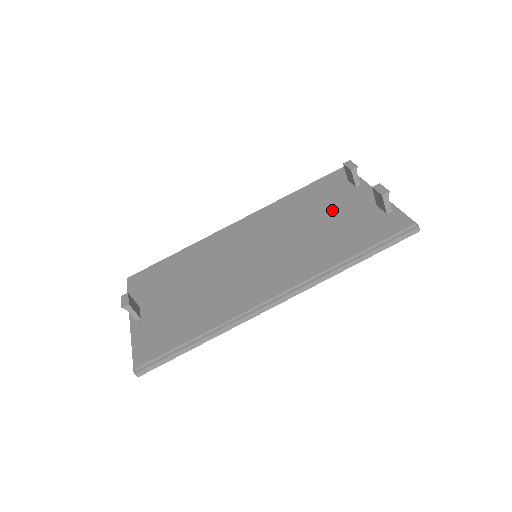
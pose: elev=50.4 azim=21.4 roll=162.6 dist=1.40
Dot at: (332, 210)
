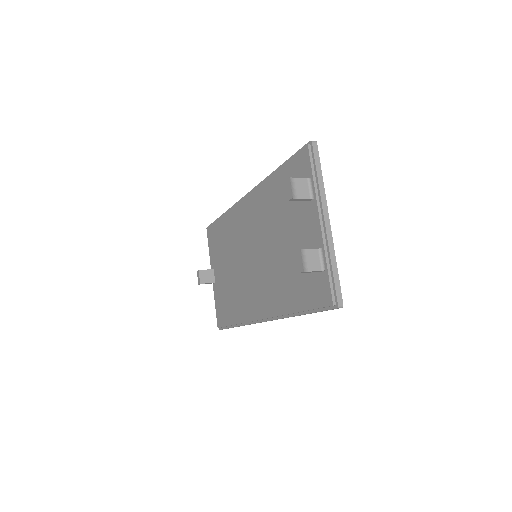
Dot at: (291, 231)
